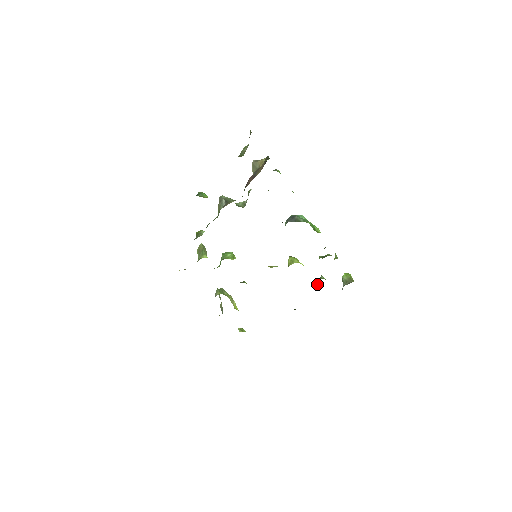
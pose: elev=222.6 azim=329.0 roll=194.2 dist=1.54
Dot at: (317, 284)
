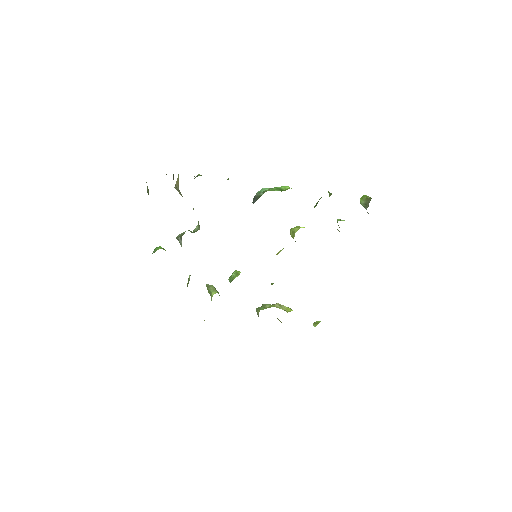
Dot at: occluded
